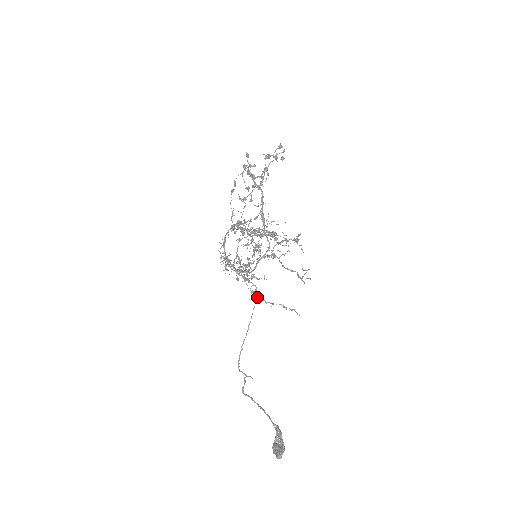
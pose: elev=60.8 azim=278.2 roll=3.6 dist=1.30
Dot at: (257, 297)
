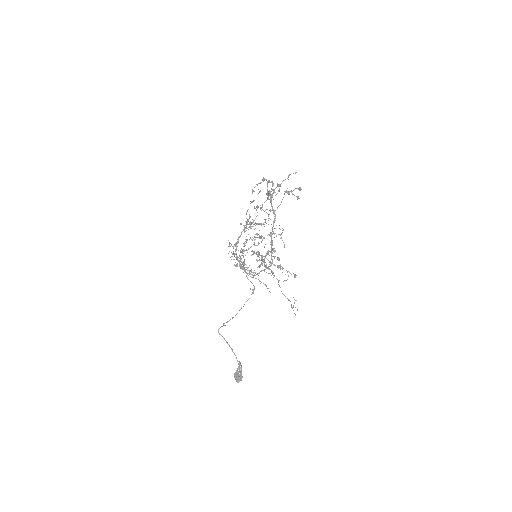
Dot at: occluded
